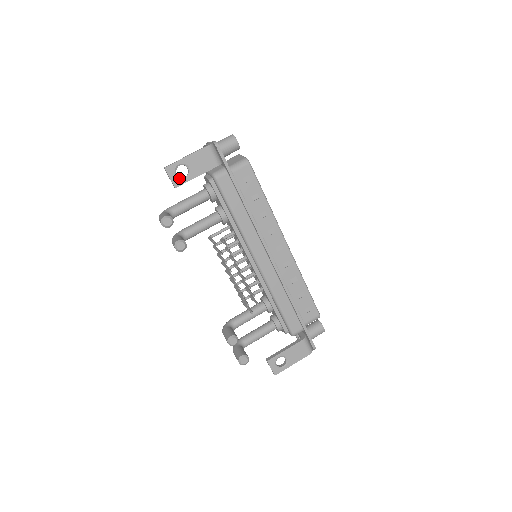
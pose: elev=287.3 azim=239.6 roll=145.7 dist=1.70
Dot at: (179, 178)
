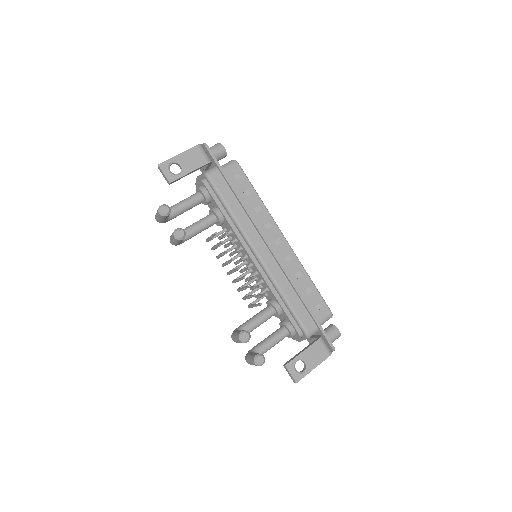
Dot at: (173, 174)
